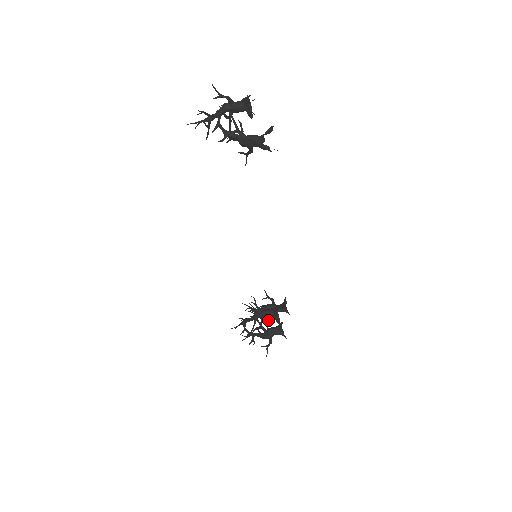
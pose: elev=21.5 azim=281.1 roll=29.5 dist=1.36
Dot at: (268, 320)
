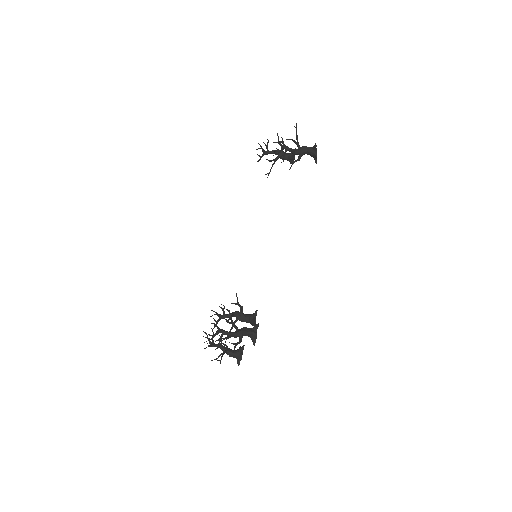
Dot at: (223, 354)
